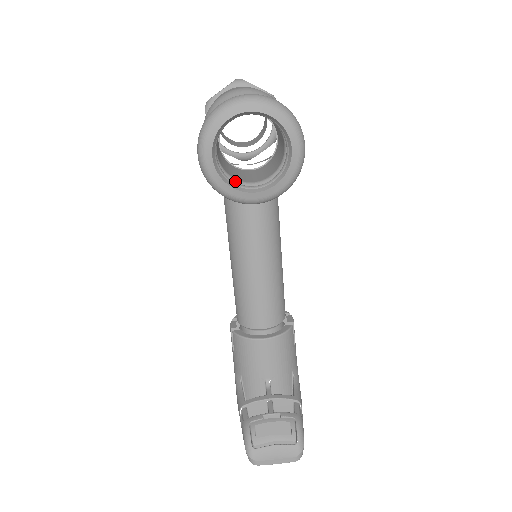
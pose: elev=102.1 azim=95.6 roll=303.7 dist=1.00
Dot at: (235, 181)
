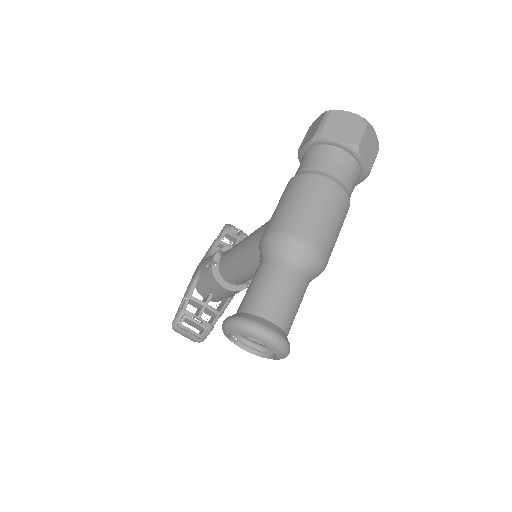
Dot at: occluded
